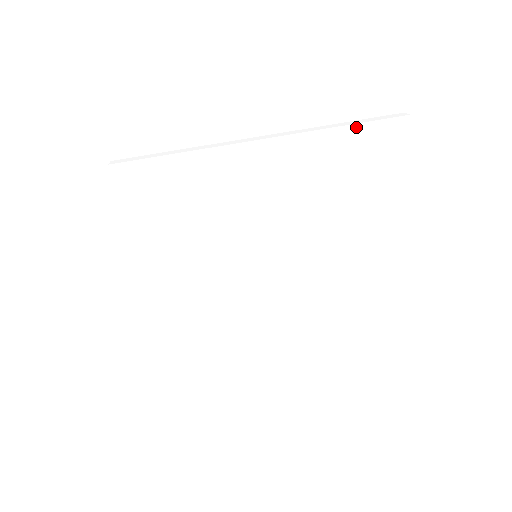
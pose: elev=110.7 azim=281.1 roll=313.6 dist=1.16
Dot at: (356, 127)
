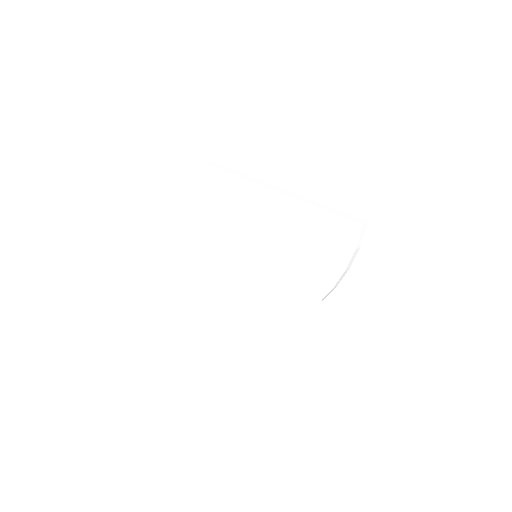
Dot at: (327, 213)
